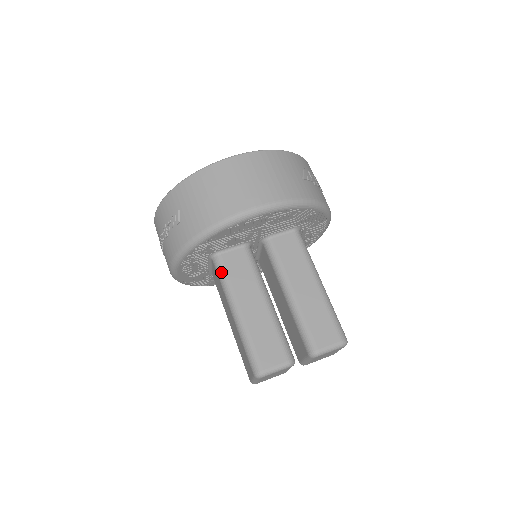
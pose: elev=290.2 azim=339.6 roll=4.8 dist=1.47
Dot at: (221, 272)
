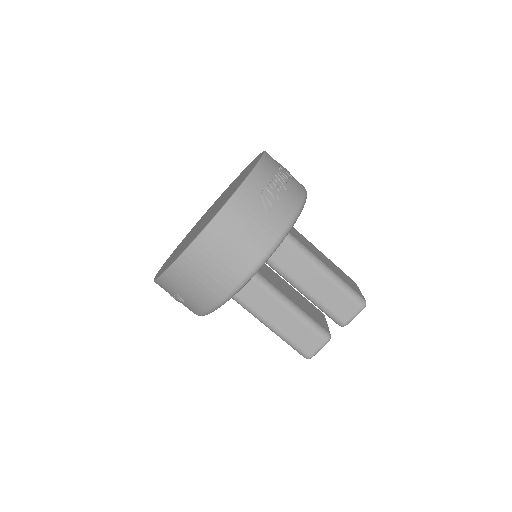
Dot at: (238, 302)
